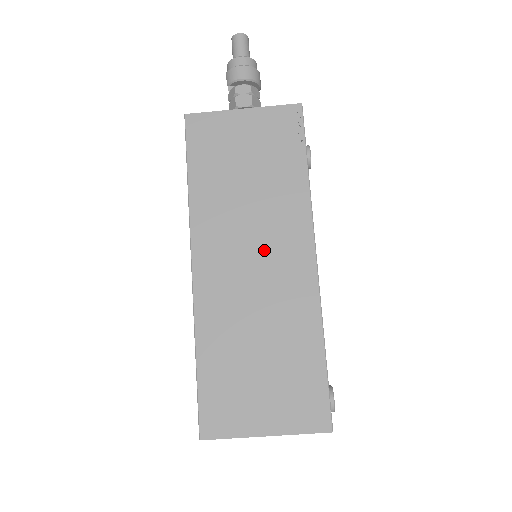
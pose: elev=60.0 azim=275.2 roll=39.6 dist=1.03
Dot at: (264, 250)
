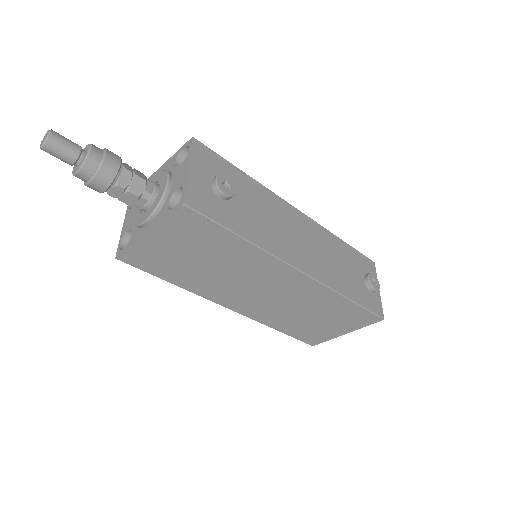
Dot at: (263, 286)
